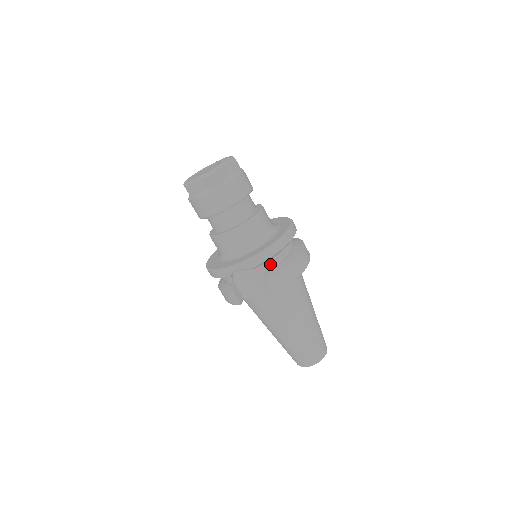
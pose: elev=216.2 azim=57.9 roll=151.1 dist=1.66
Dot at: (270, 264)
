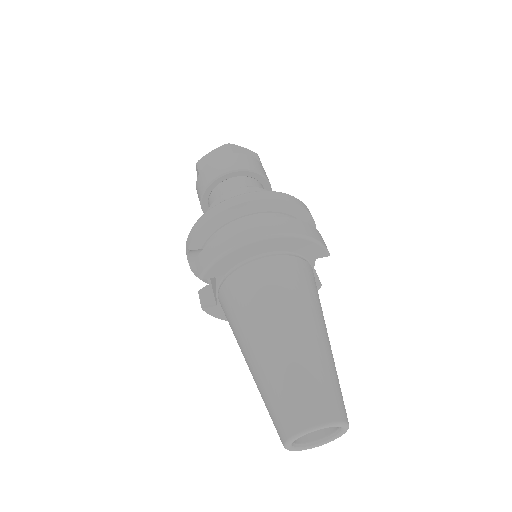
Dot at: occluded
